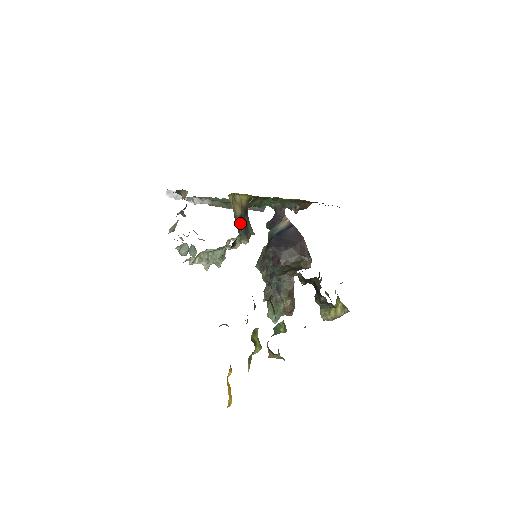
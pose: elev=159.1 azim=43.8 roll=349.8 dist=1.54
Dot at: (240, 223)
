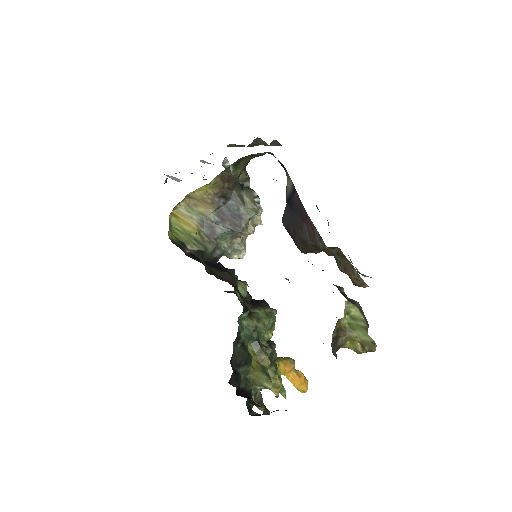
Dot at: (219, 221)
